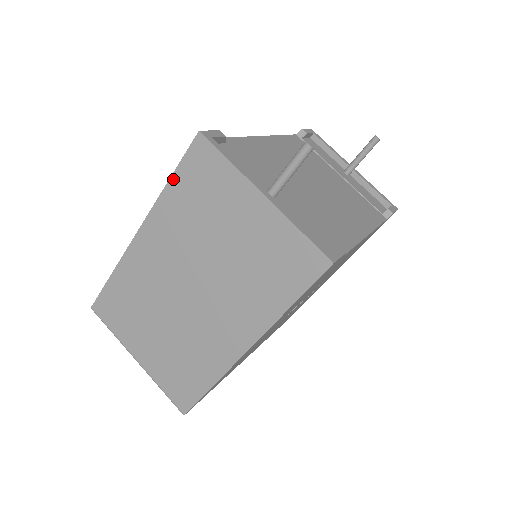
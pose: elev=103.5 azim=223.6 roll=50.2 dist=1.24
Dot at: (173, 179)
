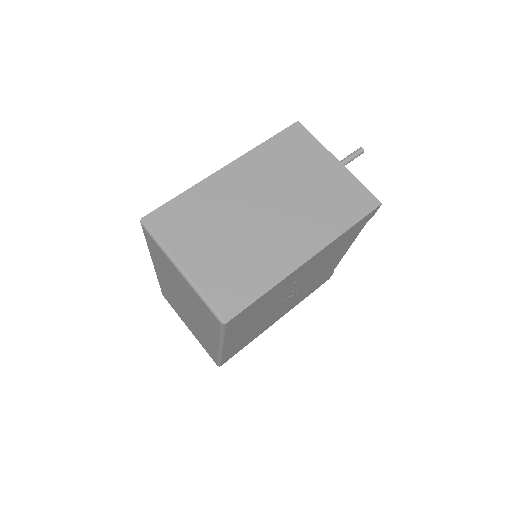
Dot at: (271, 140)
